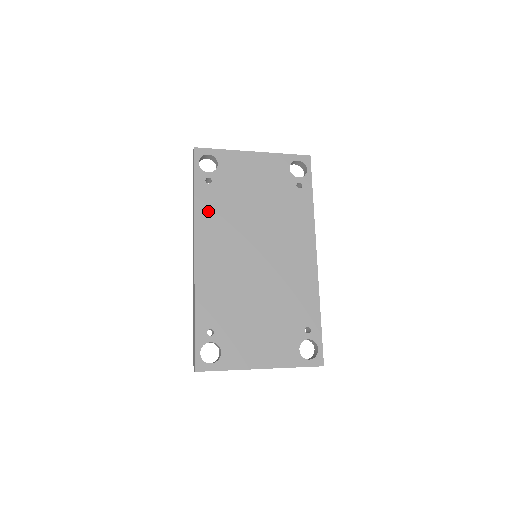
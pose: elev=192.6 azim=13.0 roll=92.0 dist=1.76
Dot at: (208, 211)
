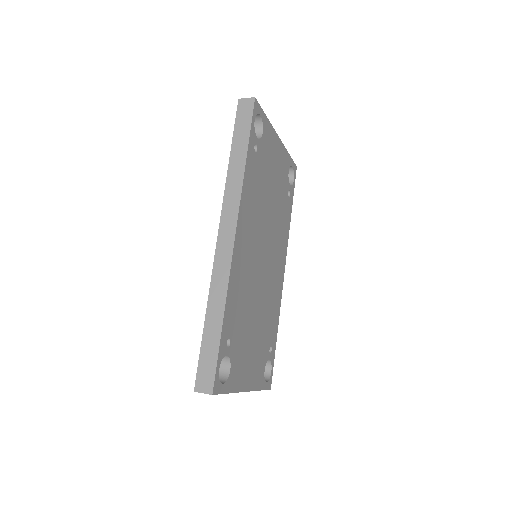
Dot at: (250, 186)
